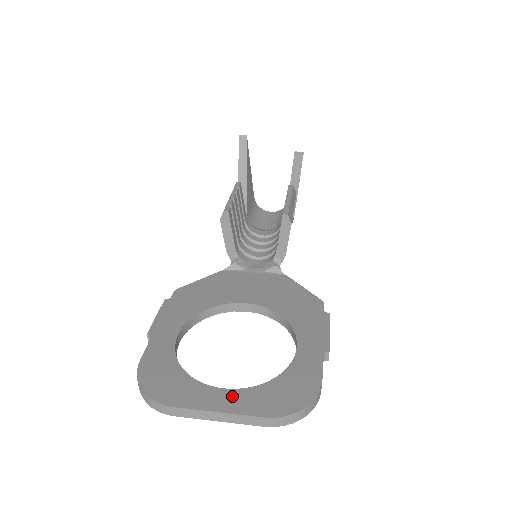
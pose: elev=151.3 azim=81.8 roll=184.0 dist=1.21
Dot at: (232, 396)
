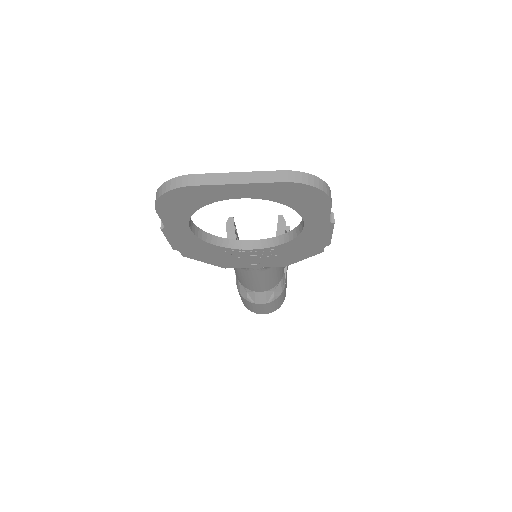
Dot at: occluded
